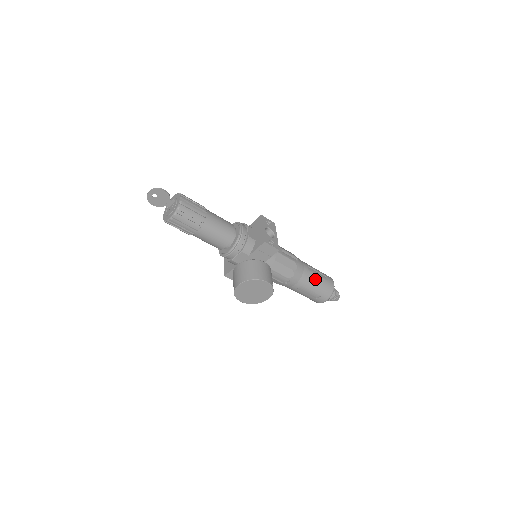
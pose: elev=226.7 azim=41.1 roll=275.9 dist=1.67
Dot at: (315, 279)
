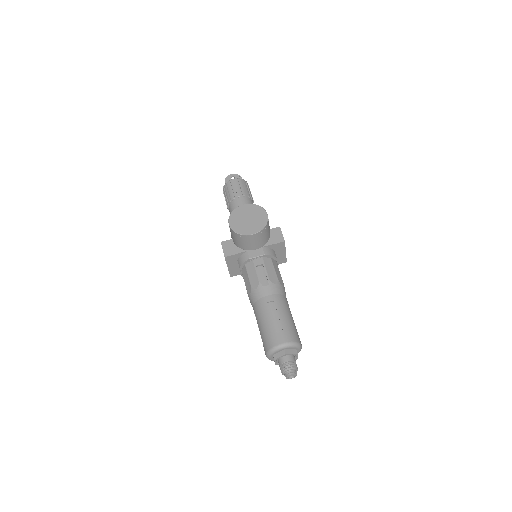
Dot at: (289, 313)
